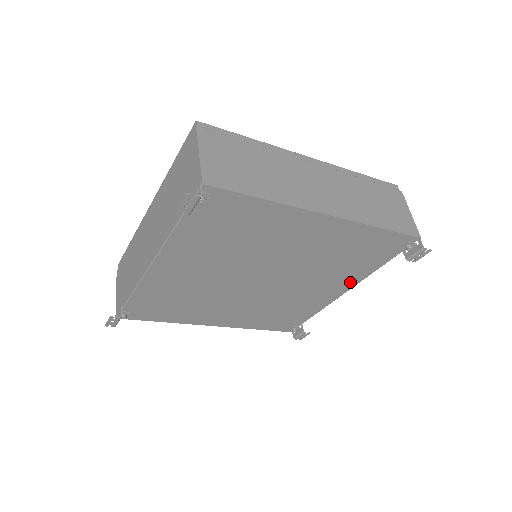
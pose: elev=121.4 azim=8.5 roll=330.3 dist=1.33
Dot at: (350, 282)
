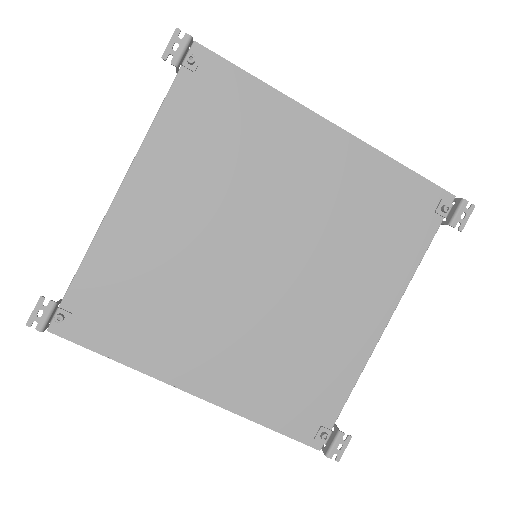
Dot at: (388, 294)
